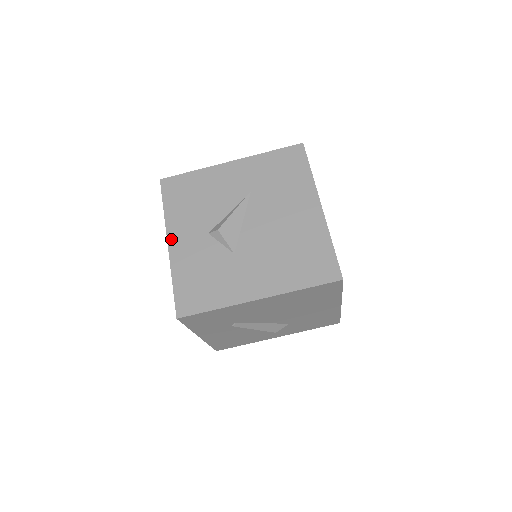
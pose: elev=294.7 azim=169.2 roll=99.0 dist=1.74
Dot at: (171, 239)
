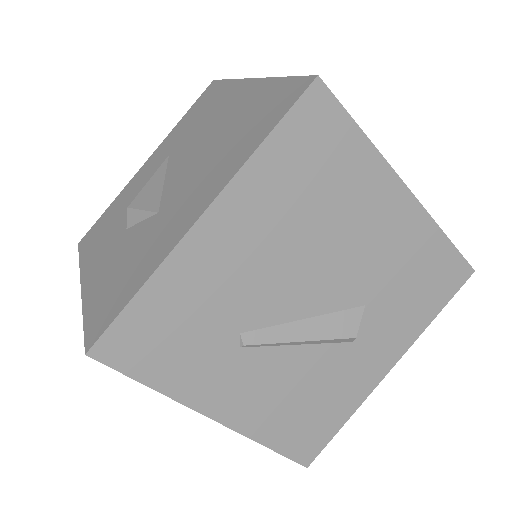
Dot at: (84, 276)
